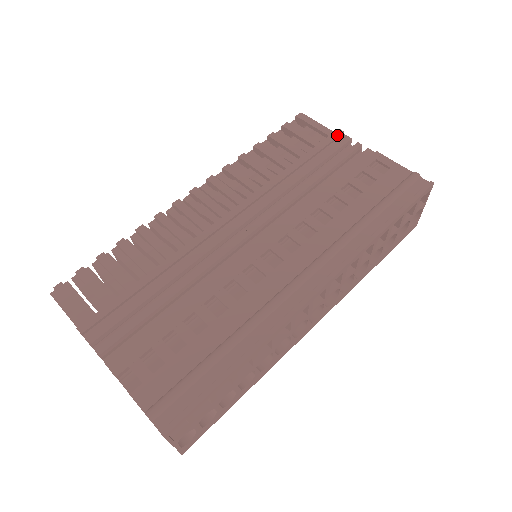
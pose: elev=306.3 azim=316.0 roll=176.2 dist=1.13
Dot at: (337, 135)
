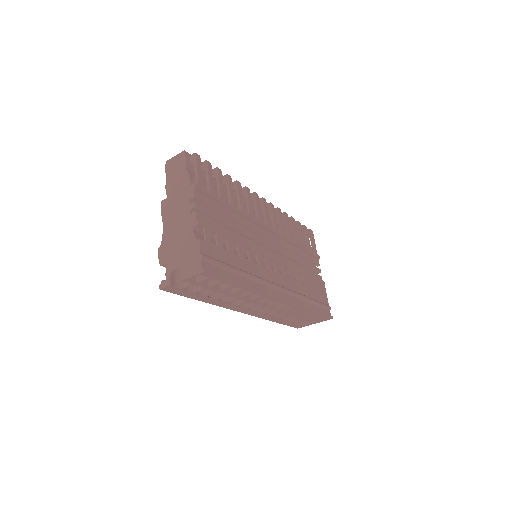
Dot at: (318, 257)
